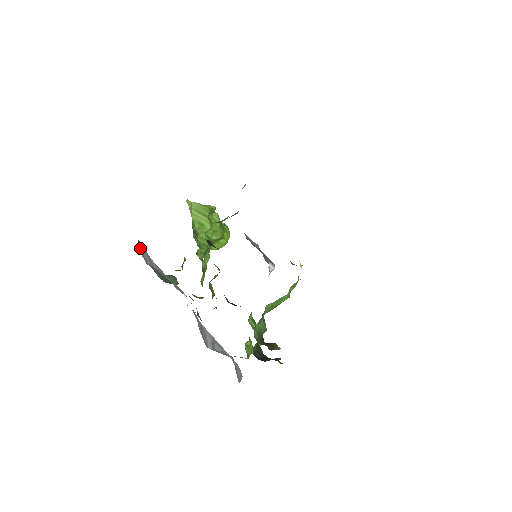
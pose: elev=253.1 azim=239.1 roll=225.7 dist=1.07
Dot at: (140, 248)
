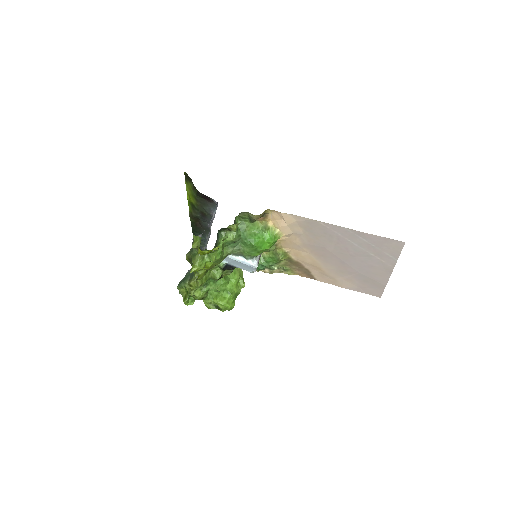
Dot at: occluded
